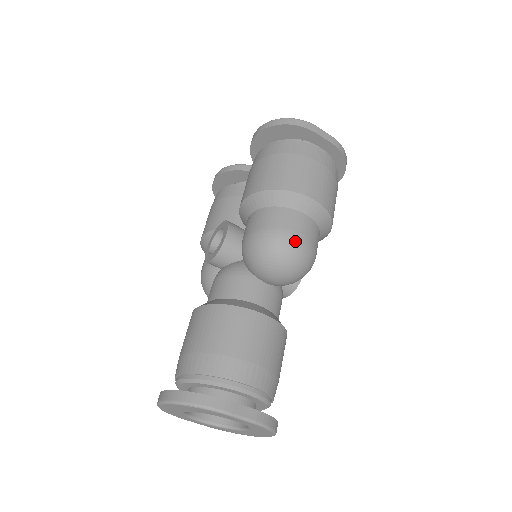
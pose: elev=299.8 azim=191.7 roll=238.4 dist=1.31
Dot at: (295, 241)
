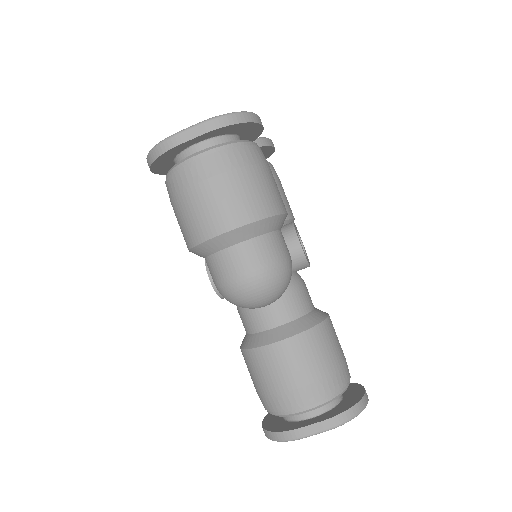
Dot at: (244, 283)
